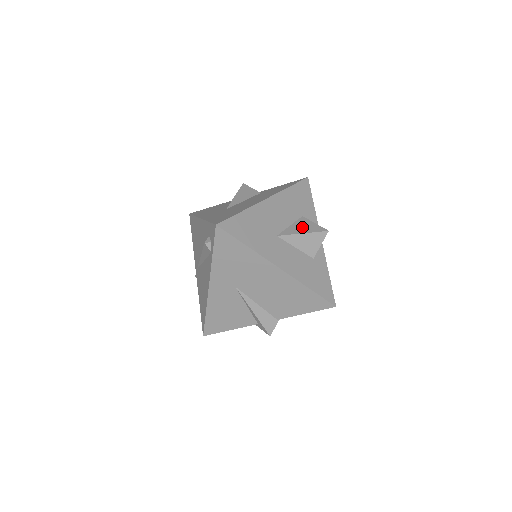
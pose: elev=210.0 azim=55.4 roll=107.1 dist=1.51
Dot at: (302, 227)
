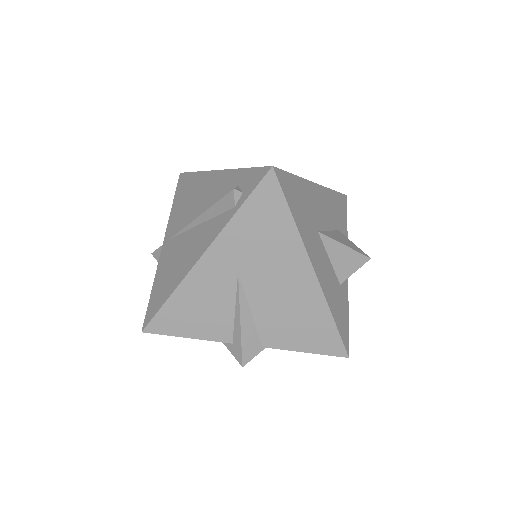
Dot at: (342, 239)
